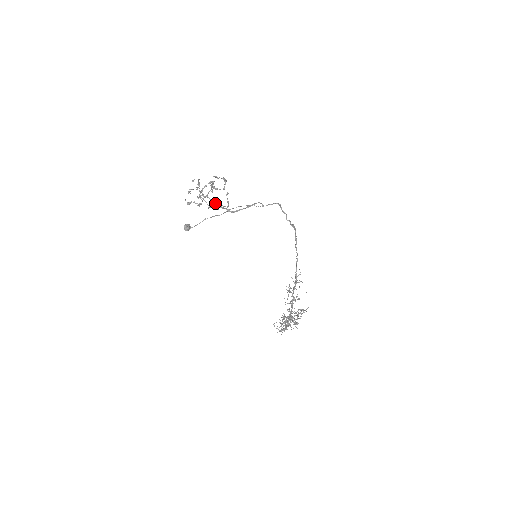
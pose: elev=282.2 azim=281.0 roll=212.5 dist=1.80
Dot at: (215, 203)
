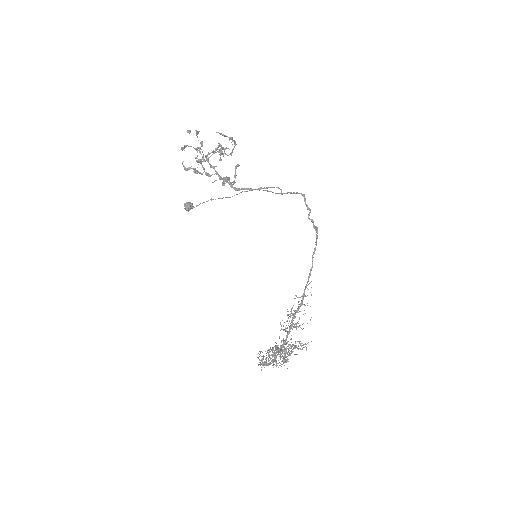
Dot at: (215, 171)
